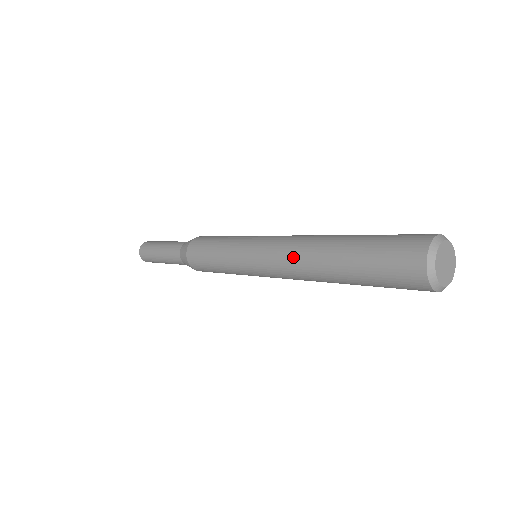
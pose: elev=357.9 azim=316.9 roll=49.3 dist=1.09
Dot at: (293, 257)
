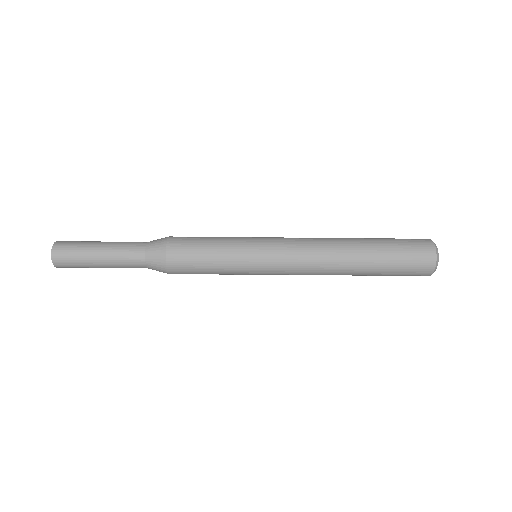
Dot at: (322, 249)
